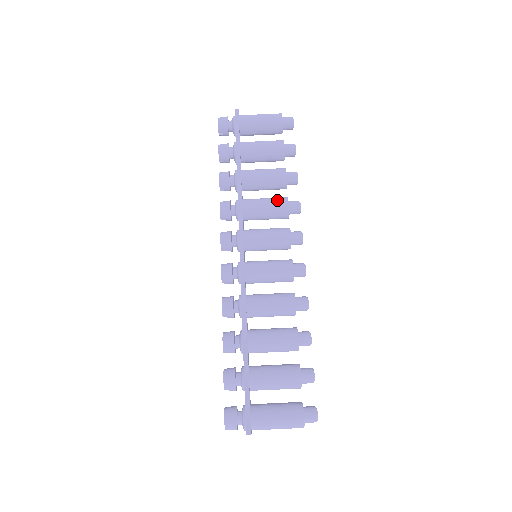
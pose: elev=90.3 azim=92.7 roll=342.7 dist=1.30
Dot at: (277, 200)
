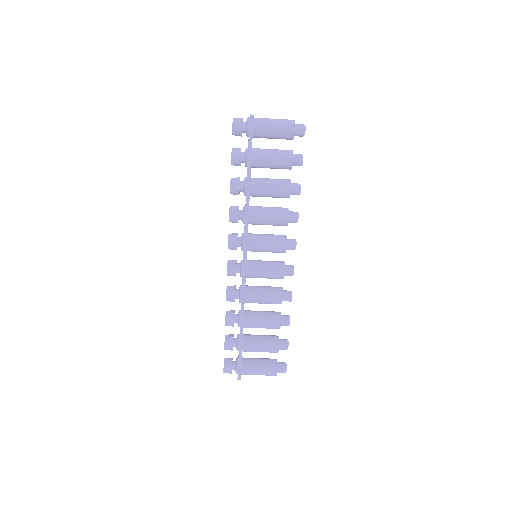
Dot at: (279, 214)
